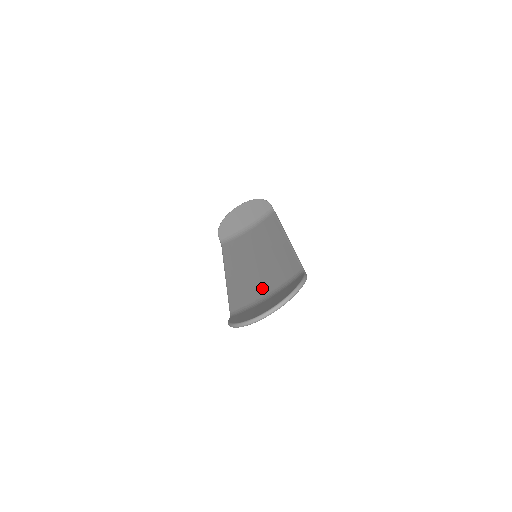
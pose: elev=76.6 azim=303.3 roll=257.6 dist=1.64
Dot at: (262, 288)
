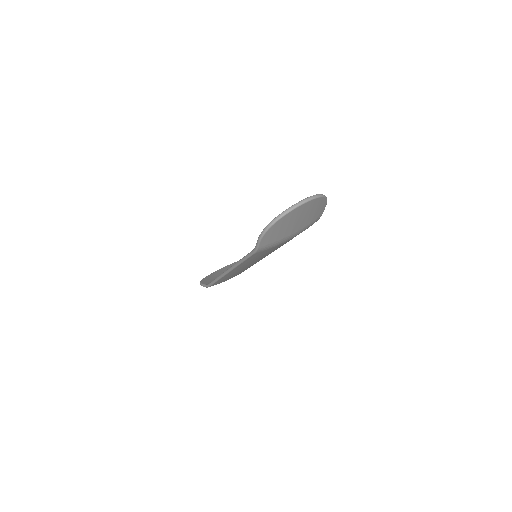
Dot at: occluded
